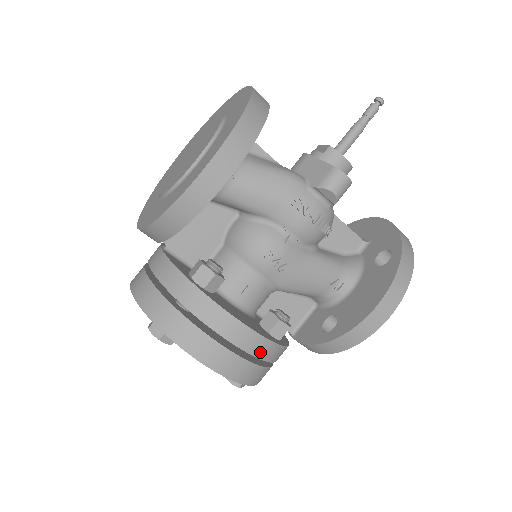
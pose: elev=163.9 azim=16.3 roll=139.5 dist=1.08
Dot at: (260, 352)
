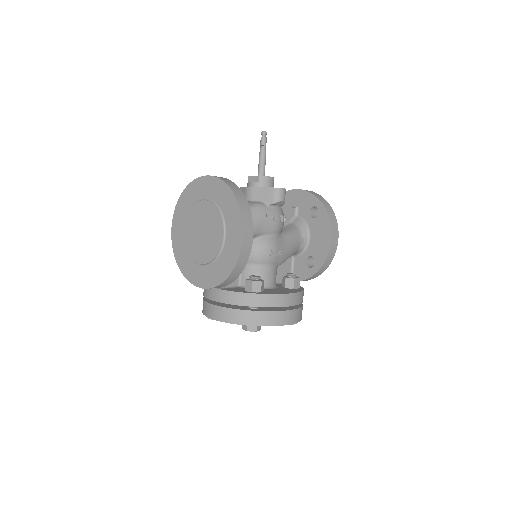
Dot at: (301, 300)
